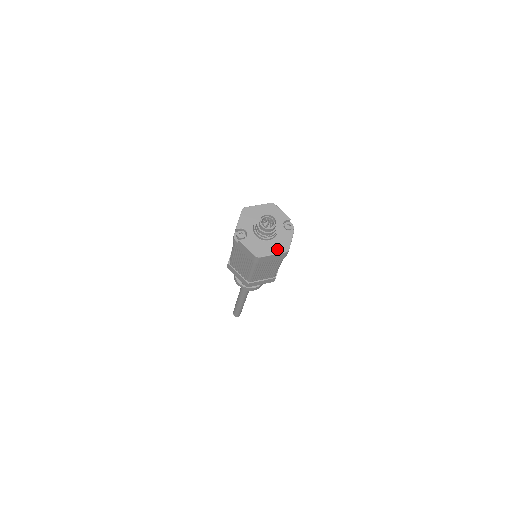
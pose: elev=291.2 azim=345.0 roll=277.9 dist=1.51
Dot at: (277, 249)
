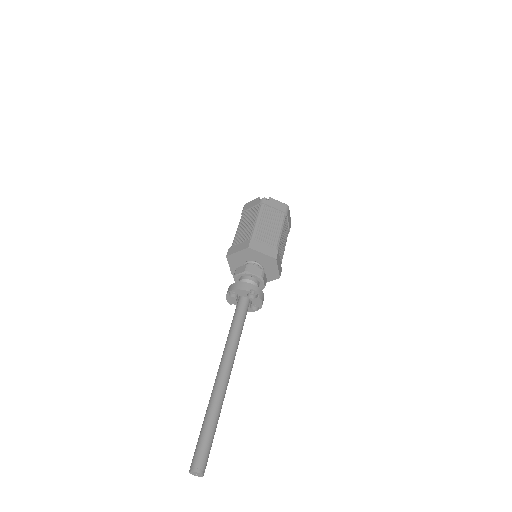
Dot at: occluded
